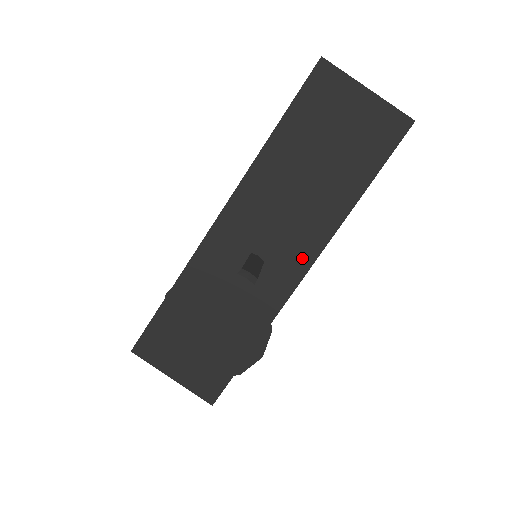
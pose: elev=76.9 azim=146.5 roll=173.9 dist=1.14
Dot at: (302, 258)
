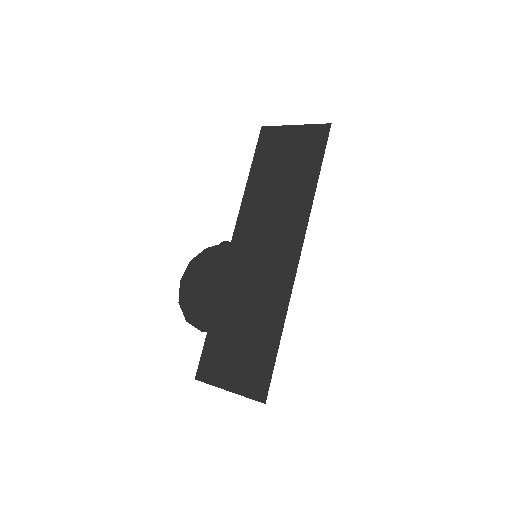
Dot at: (293, 246)
